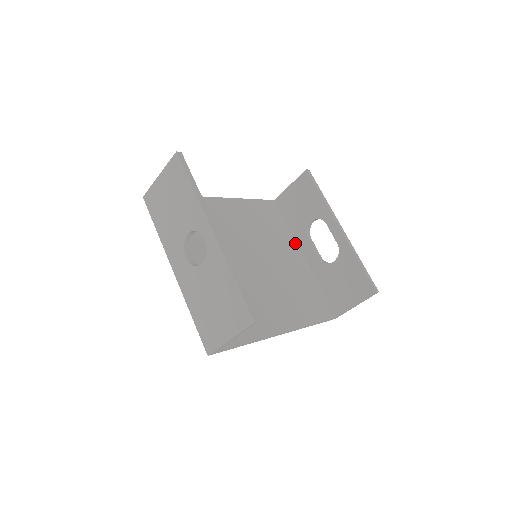
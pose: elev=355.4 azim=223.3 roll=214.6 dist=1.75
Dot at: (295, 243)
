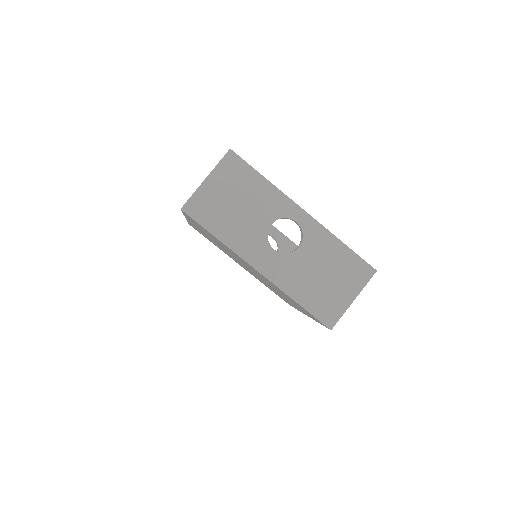
Dot at: occluded
